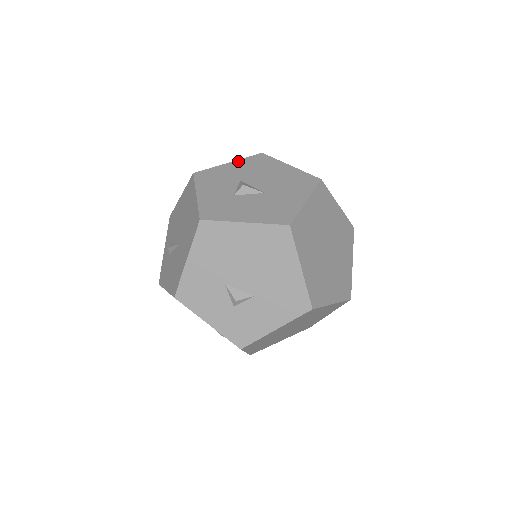
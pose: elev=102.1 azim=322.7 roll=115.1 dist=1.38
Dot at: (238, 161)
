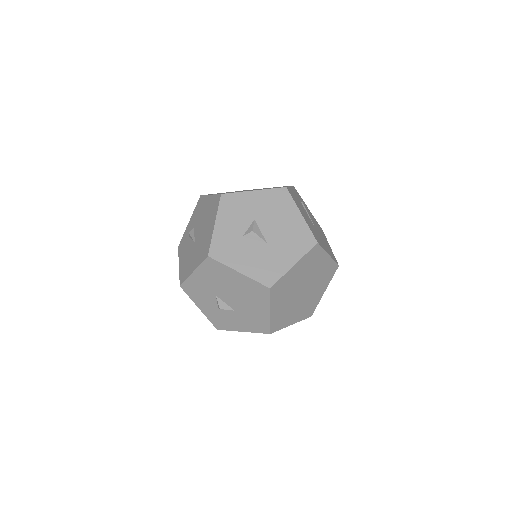
Dot at: (262, 191)
